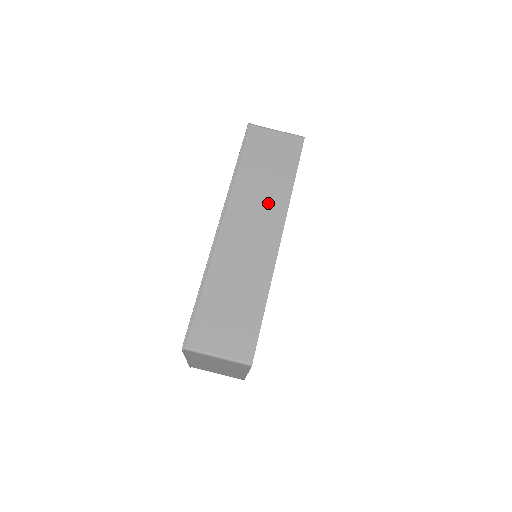
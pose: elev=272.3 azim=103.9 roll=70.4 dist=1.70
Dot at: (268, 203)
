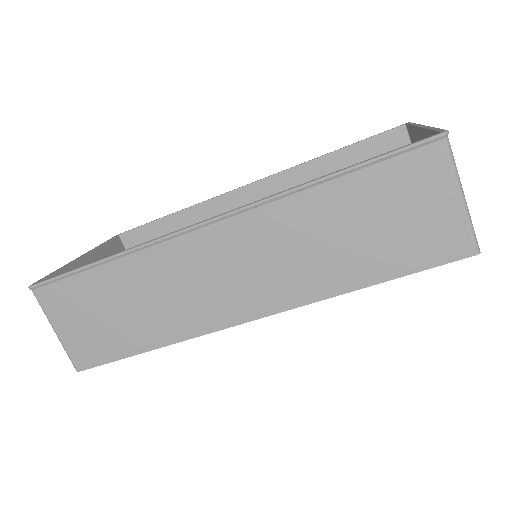
Dot at: (295, 270)
